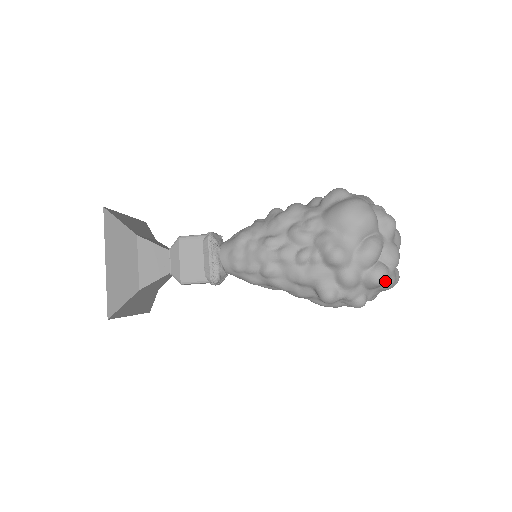
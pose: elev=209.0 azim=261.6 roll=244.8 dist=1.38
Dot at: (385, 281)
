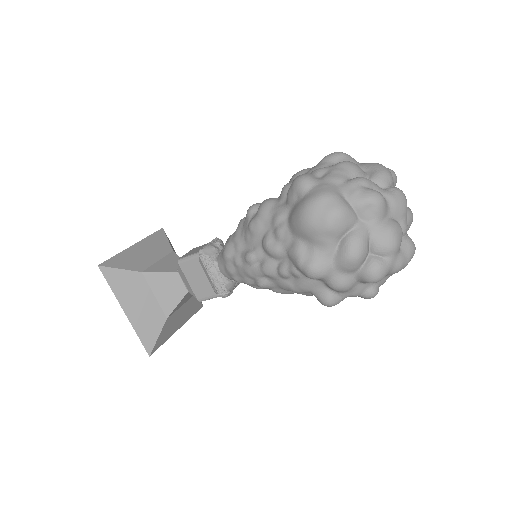
Dot at: (384, 275)
